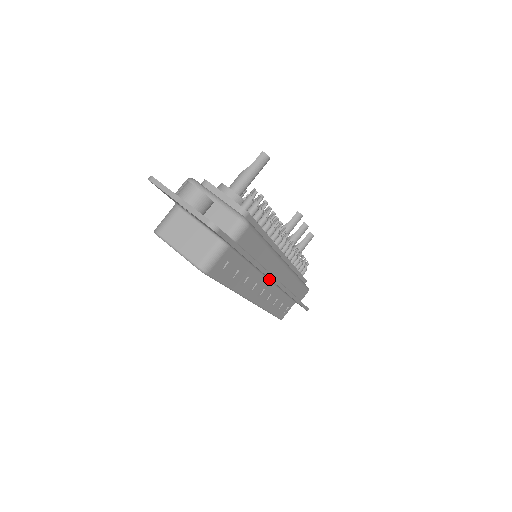
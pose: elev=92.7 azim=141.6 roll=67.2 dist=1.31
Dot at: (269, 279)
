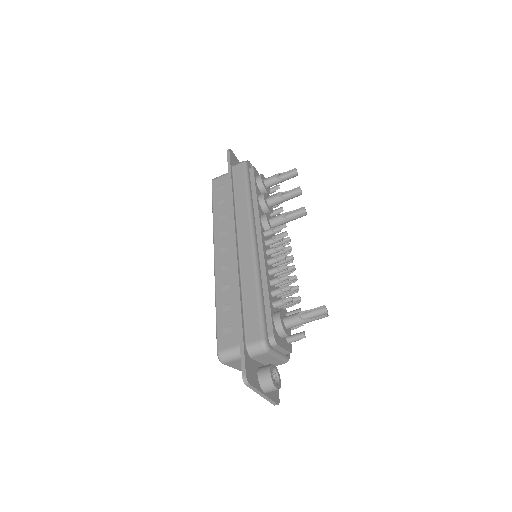
Dot at: occluded
